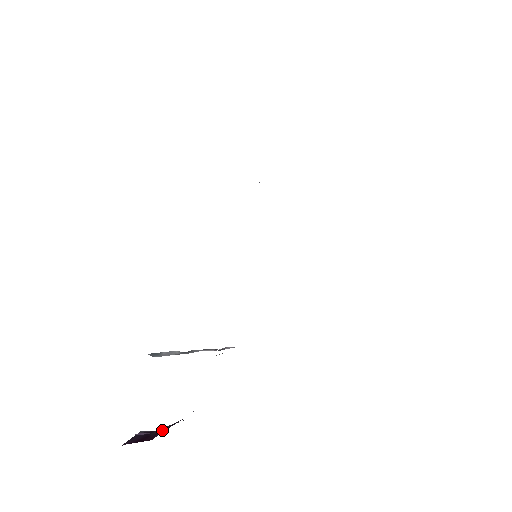
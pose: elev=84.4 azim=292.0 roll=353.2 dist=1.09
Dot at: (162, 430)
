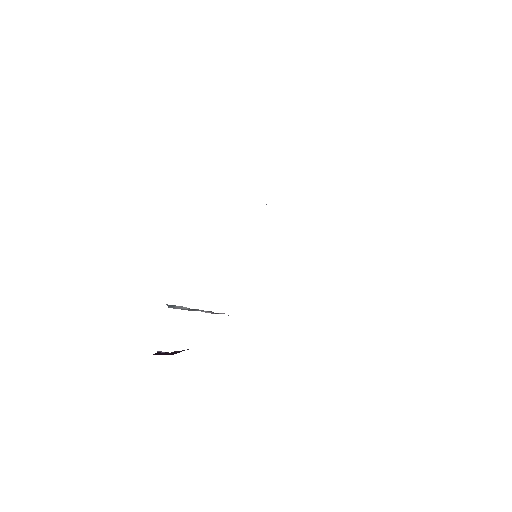
Dot at: (177, 352)
